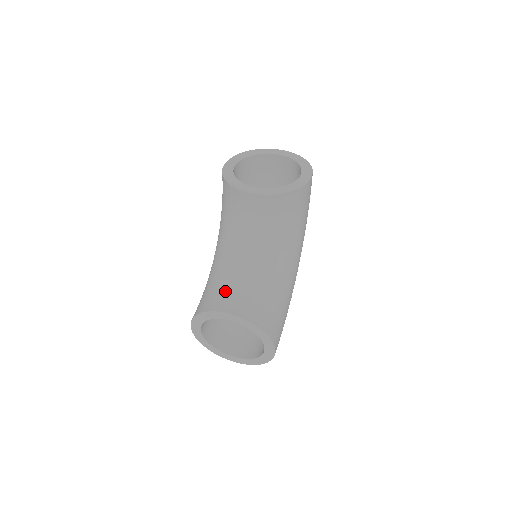
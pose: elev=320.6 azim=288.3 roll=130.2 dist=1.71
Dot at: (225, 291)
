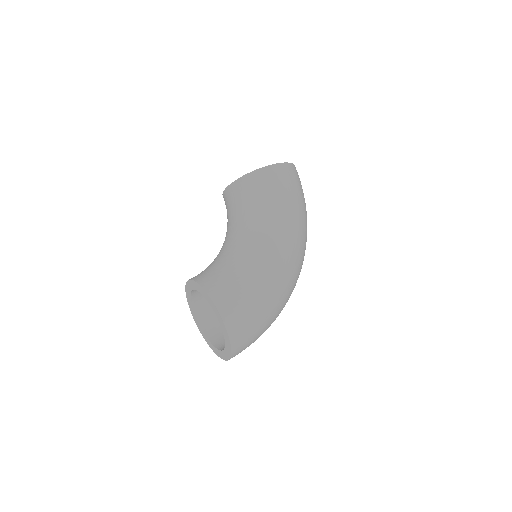
Dot at: occluded
